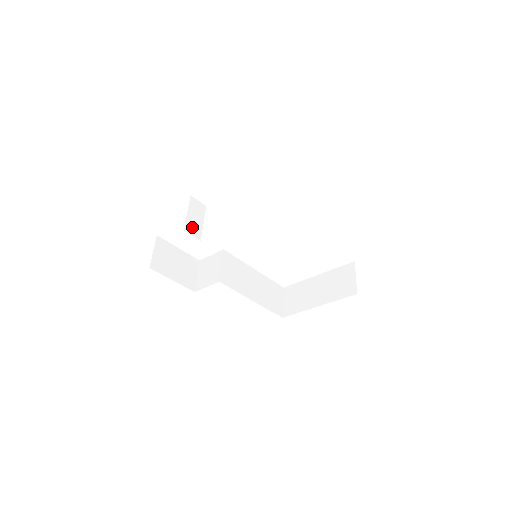
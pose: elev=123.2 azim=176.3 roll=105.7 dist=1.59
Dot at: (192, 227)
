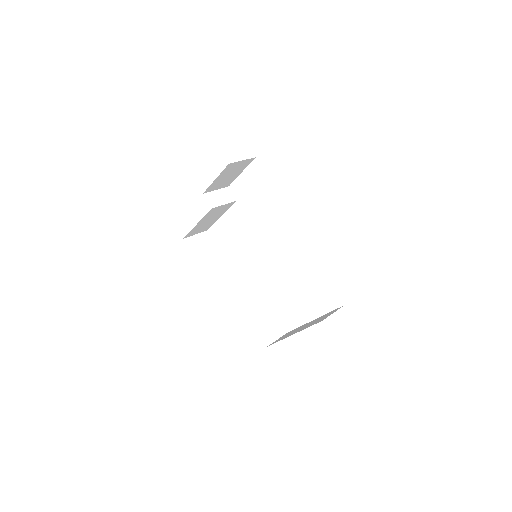
Dot at: (212, 198)
